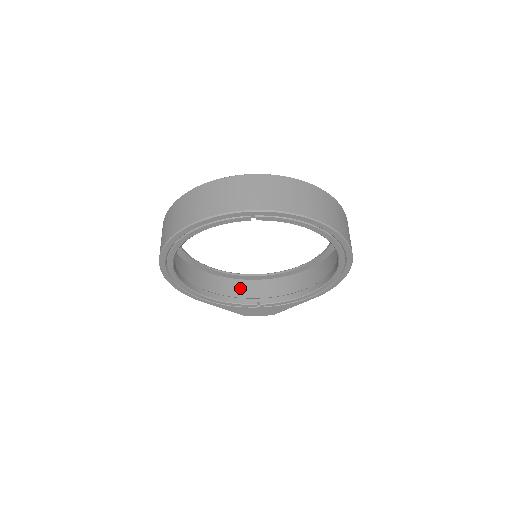
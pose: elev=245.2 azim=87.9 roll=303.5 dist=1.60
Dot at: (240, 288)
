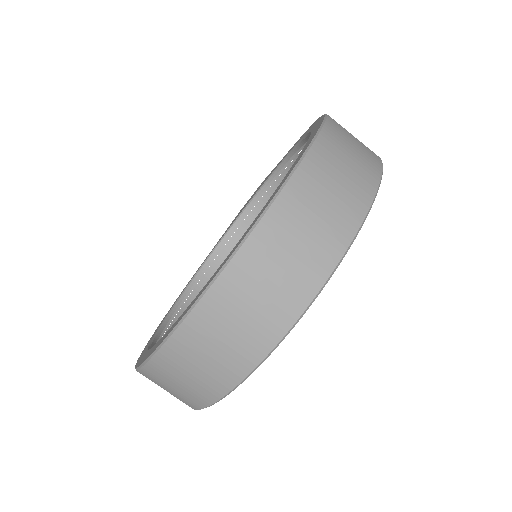
Dot at: occluded
